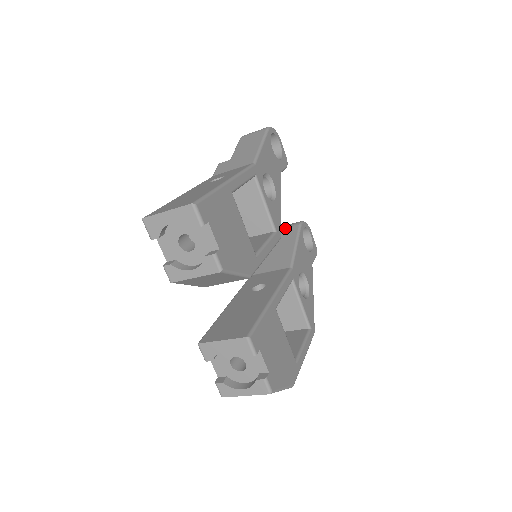
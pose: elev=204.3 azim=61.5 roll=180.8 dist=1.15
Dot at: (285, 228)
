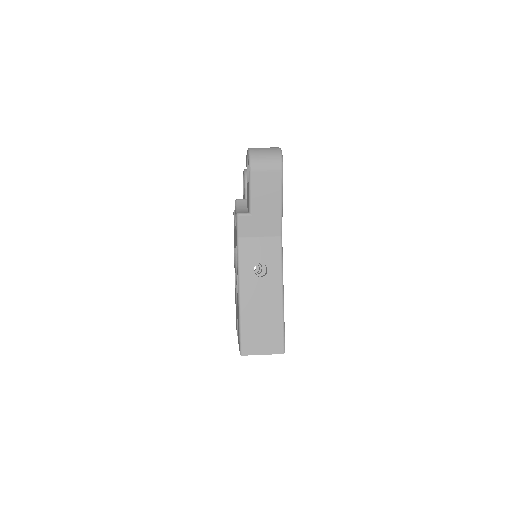
Dot at: occluded
